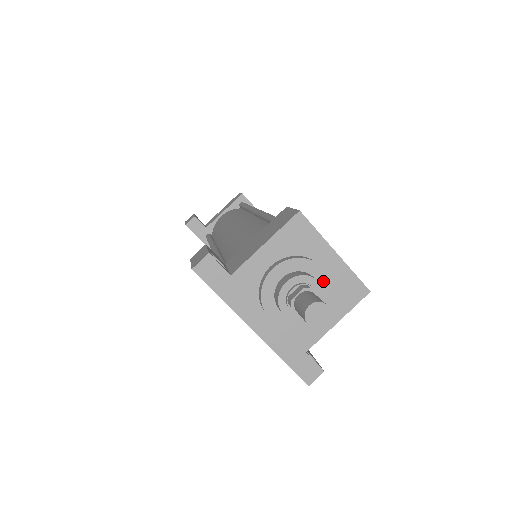
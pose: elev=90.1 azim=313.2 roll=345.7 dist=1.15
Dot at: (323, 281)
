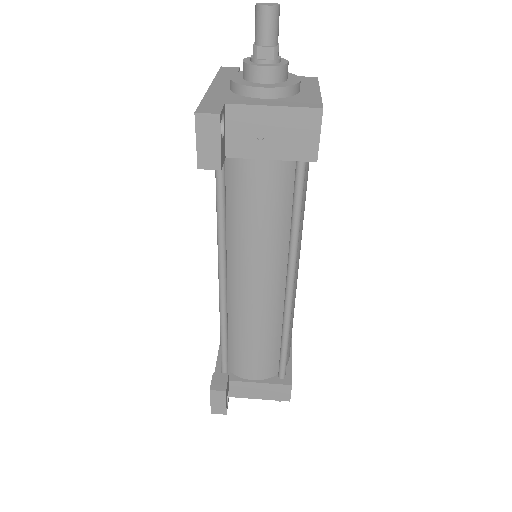
Dot at: (292, 81)
